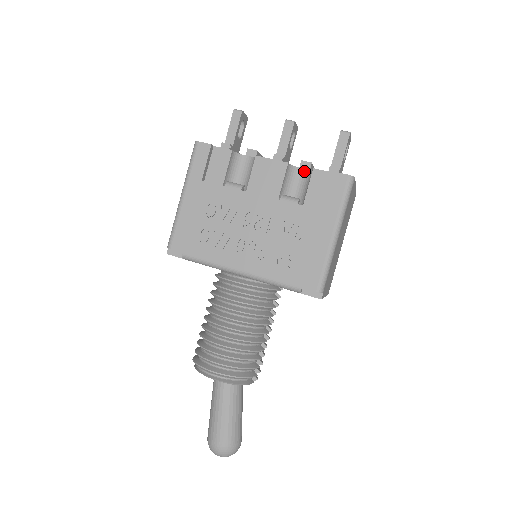
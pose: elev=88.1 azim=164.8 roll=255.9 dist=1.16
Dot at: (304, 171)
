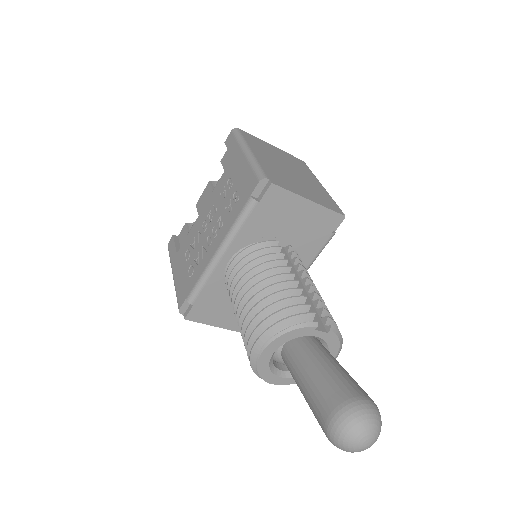
Dot at: occluded
